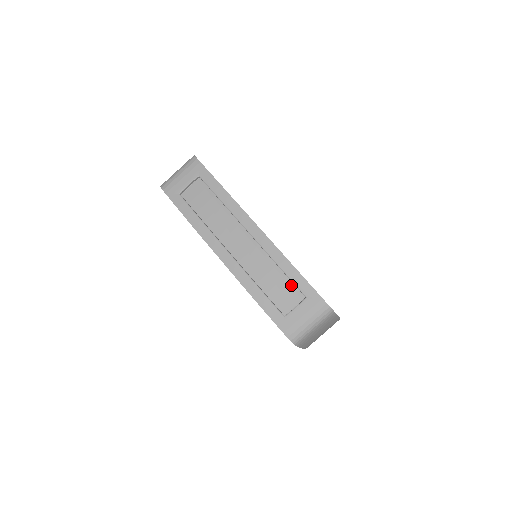
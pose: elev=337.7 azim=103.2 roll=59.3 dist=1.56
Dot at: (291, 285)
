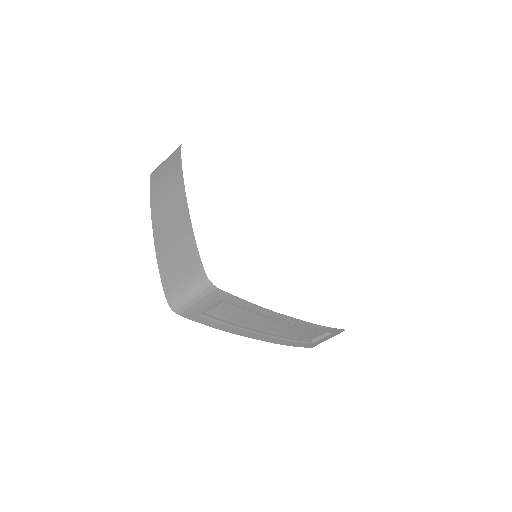
Dot at: occluded
